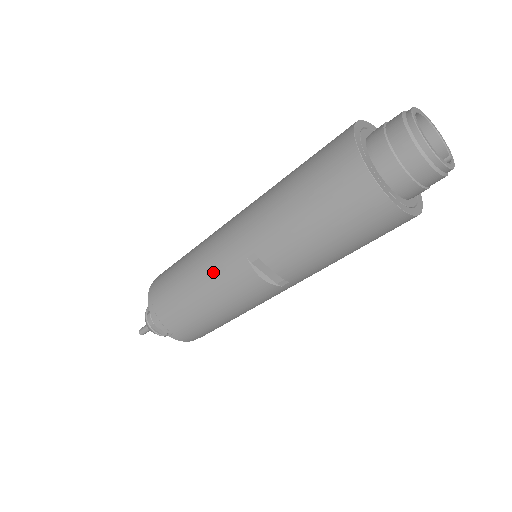
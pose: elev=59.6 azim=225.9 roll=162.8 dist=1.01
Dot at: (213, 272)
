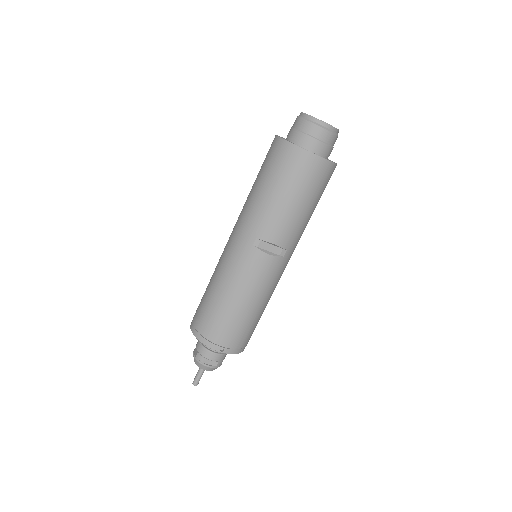
Dot at: (235, 272)
